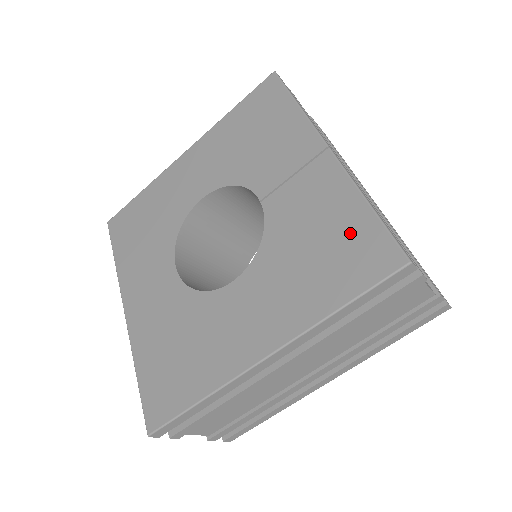
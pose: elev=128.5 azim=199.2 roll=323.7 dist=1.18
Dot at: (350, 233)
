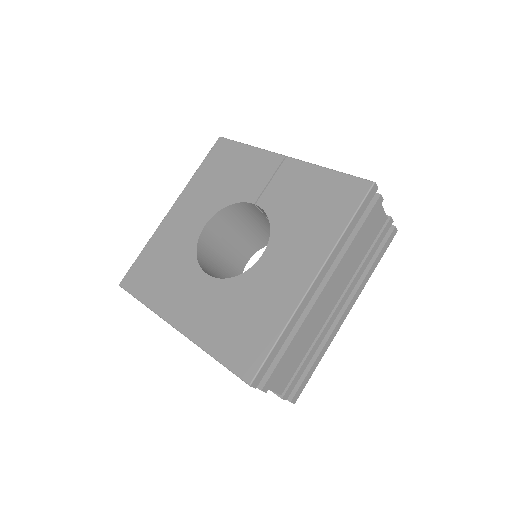
Dot at: (329, 188)
